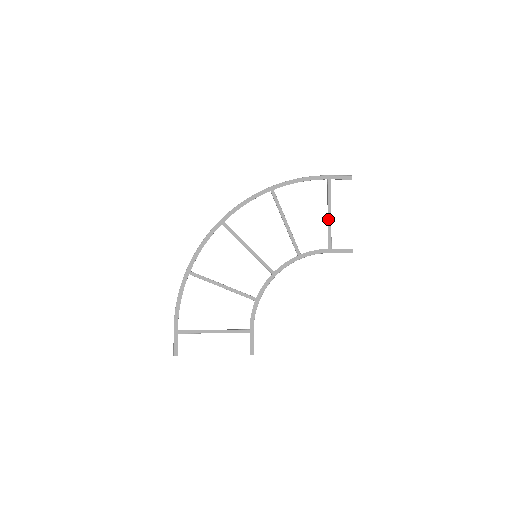
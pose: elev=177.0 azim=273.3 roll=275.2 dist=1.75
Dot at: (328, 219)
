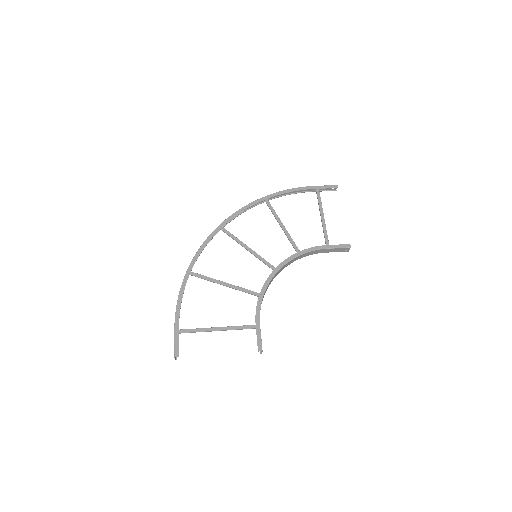
Dot at: (322, 220)
